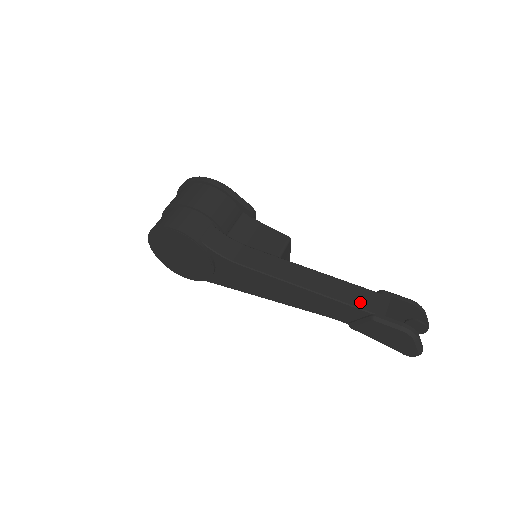
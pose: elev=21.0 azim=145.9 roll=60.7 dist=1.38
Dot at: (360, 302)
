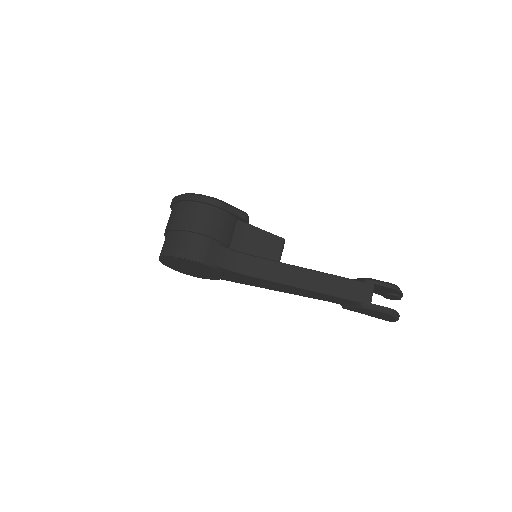
Dot at: (351, 294)
